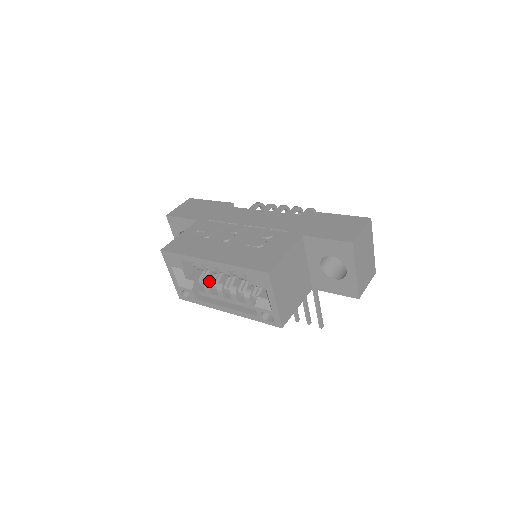
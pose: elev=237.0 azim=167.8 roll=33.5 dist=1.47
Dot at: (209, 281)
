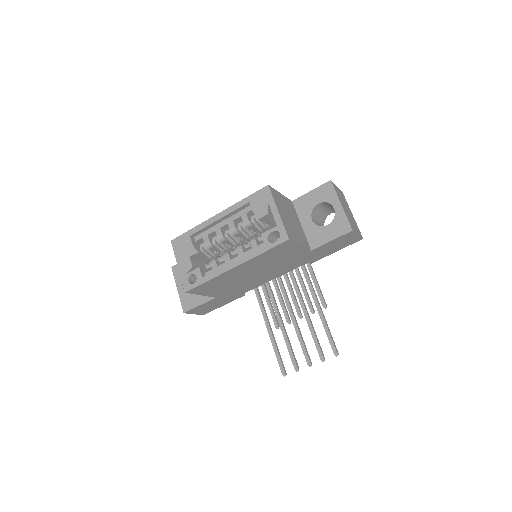
Dot at: (215, 257)
